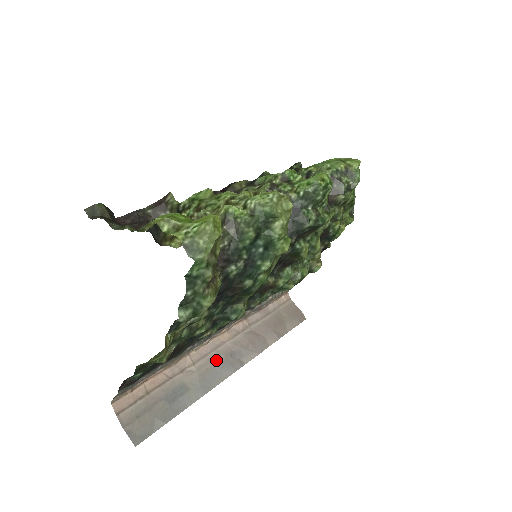
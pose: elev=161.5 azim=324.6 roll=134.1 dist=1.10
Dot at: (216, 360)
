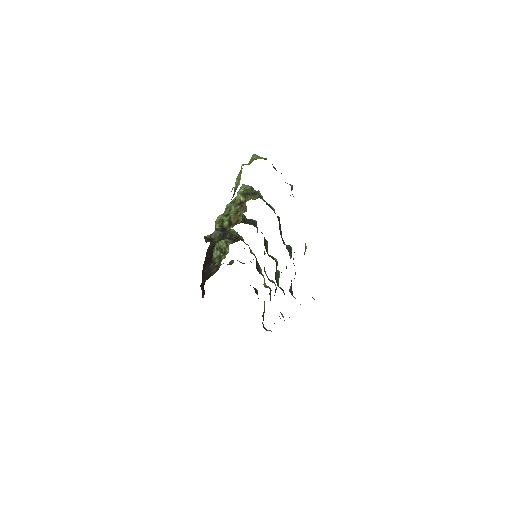
Dot at: occluded
